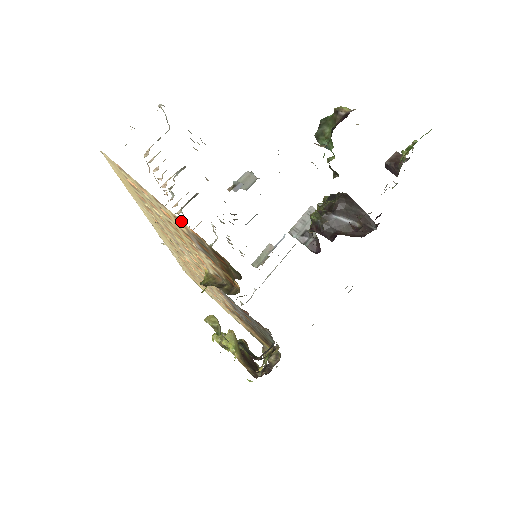
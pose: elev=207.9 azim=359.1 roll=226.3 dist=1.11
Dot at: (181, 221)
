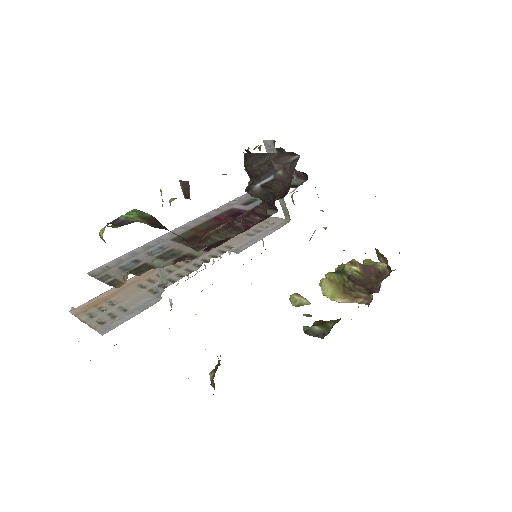
Dot at: occluded
